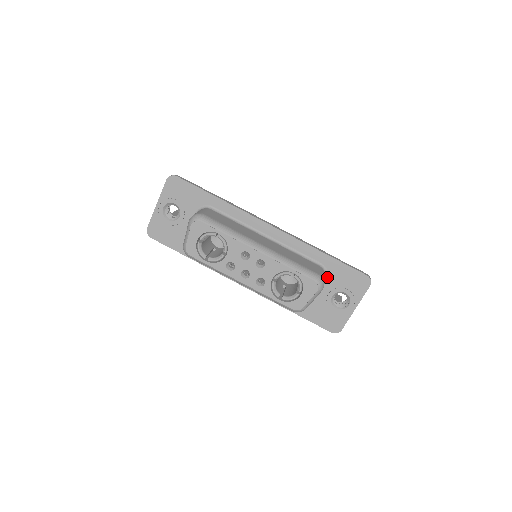
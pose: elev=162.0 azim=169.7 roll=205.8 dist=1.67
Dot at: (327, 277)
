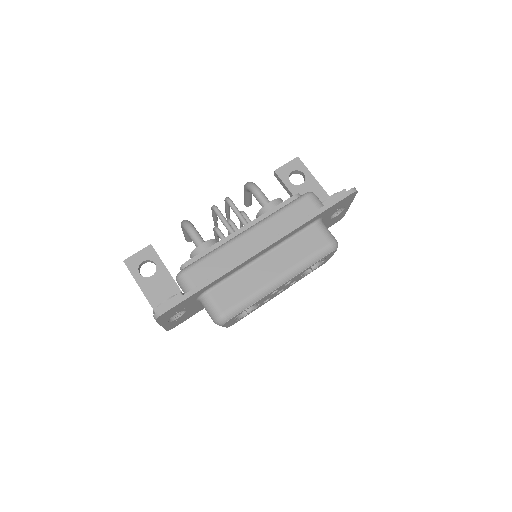
Dot at: (322, 219)
